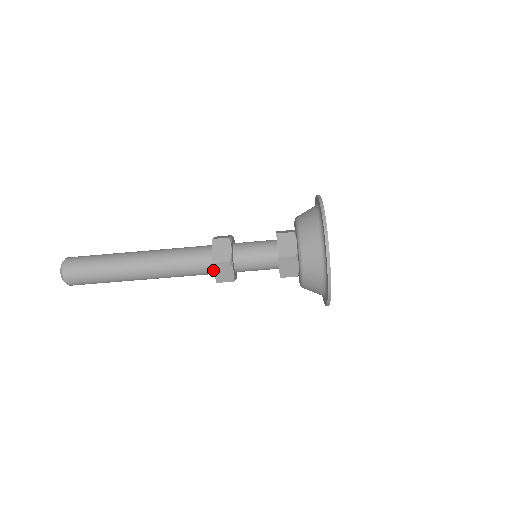
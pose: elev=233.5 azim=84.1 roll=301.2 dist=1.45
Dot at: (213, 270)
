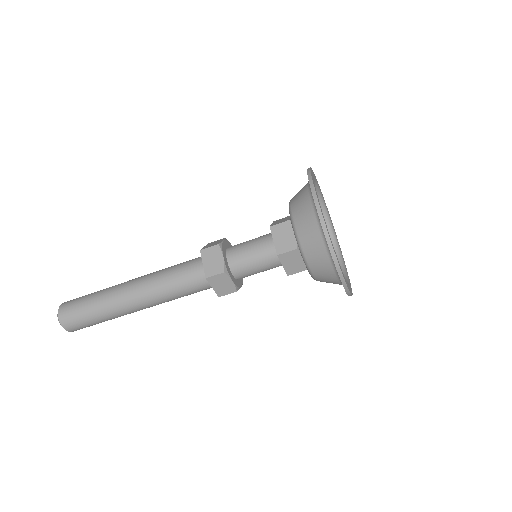
Dot at: occluded
